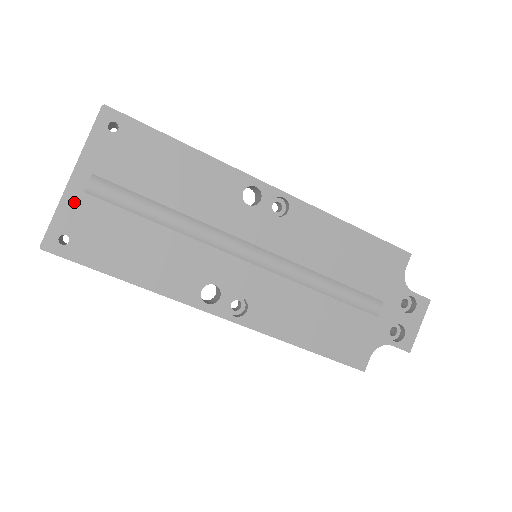
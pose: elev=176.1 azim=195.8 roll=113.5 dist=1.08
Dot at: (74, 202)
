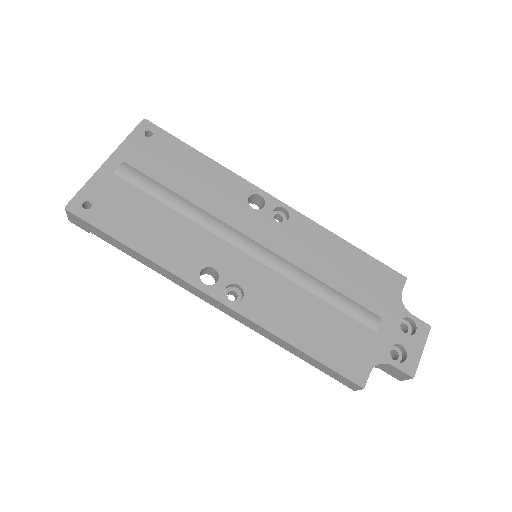
Dot at: (104, 179)
